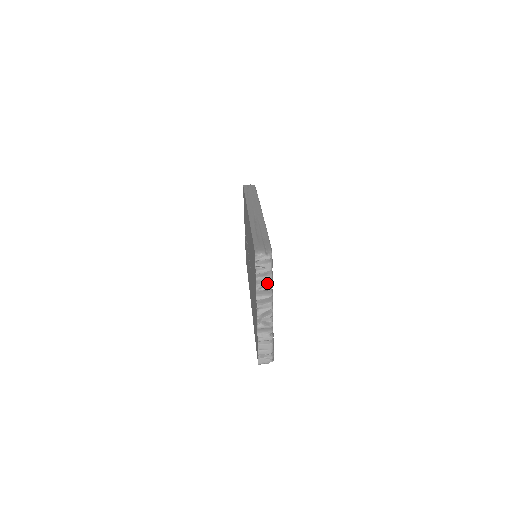
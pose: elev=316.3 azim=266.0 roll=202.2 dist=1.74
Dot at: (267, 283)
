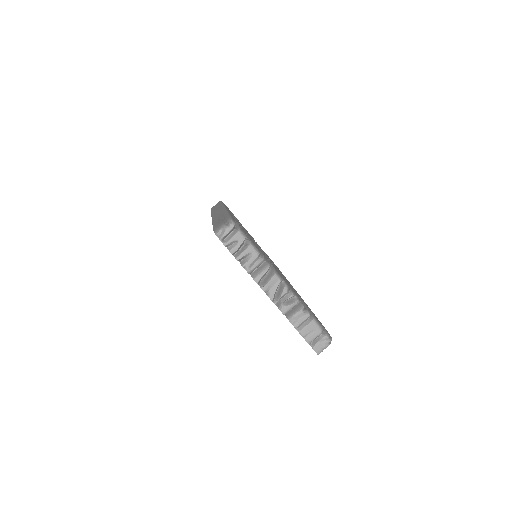
Dot at: (252, 256)
